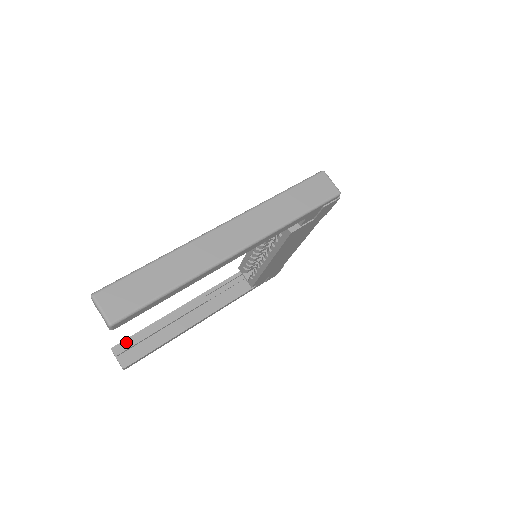
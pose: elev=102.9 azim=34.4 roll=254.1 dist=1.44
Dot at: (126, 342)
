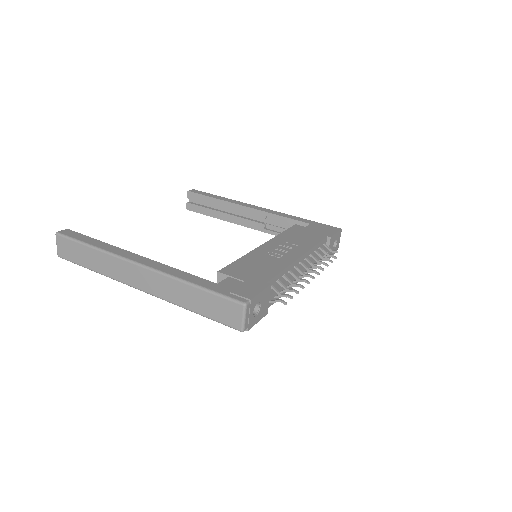
Dot at: (197, 195)
